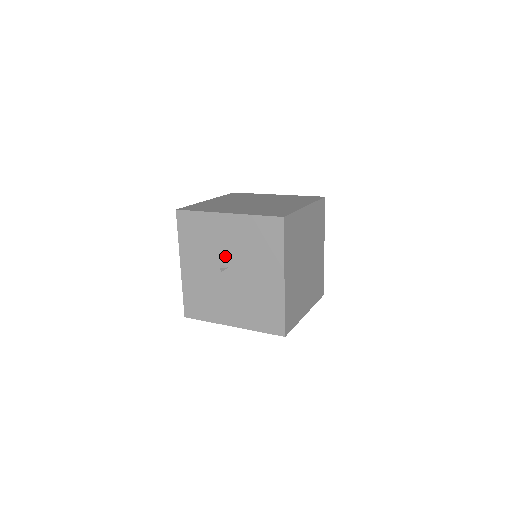
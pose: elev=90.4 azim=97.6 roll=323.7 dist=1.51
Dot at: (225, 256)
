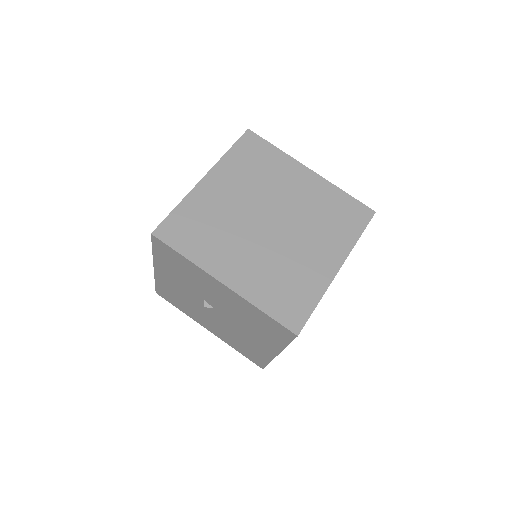
Dot at: (212, 301)
